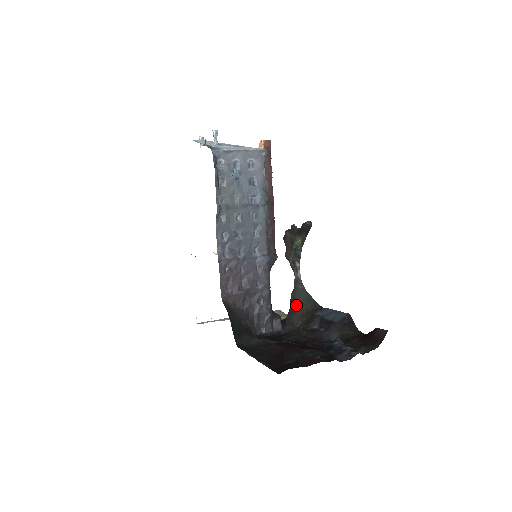
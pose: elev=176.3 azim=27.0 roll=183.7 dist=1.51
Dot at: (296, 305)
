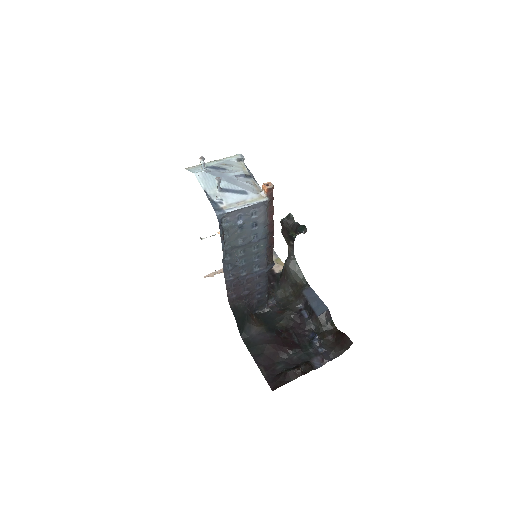
Dot at: (288, 276)
